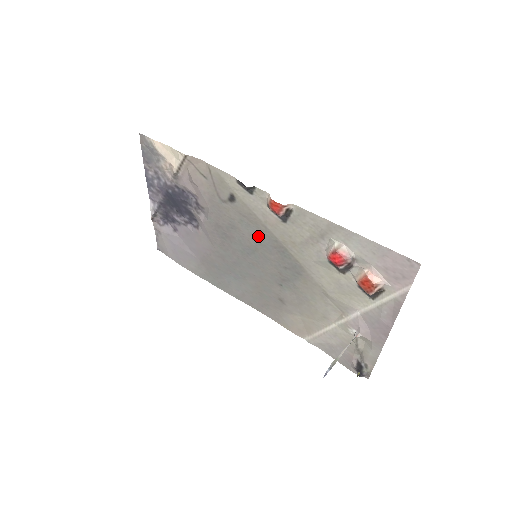
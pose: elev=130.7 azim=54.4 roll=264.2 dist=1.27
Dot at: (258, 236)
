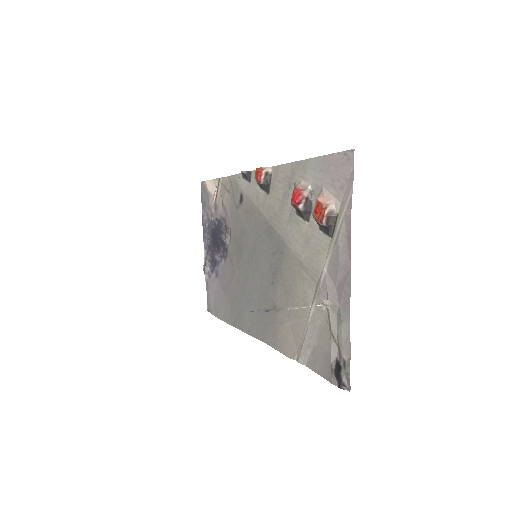
Dot at: (256, 228)
